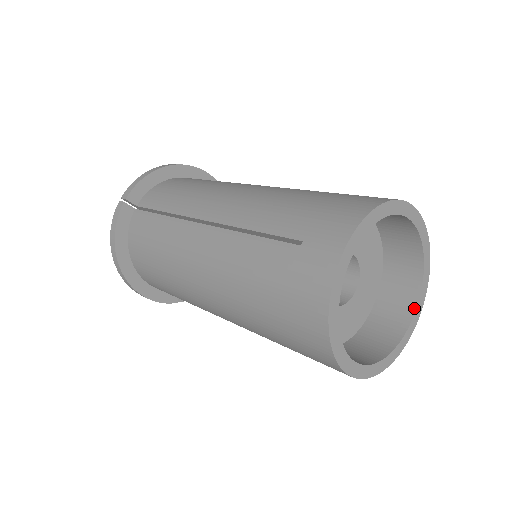
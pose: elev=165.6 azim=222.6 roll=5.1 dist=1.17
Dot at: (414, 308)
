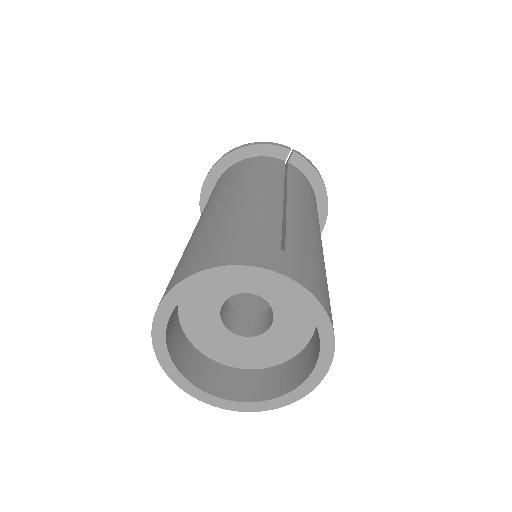
Dot at: occluded
